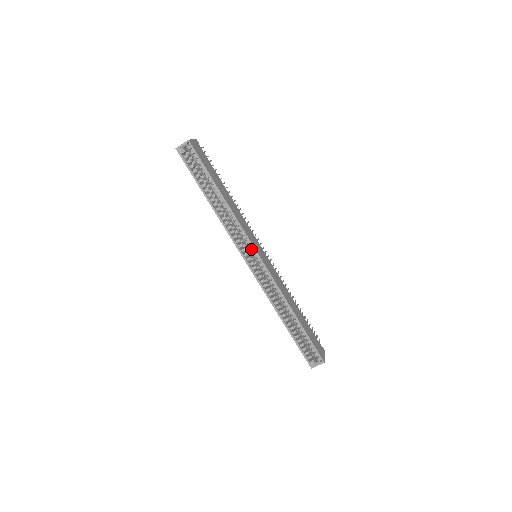
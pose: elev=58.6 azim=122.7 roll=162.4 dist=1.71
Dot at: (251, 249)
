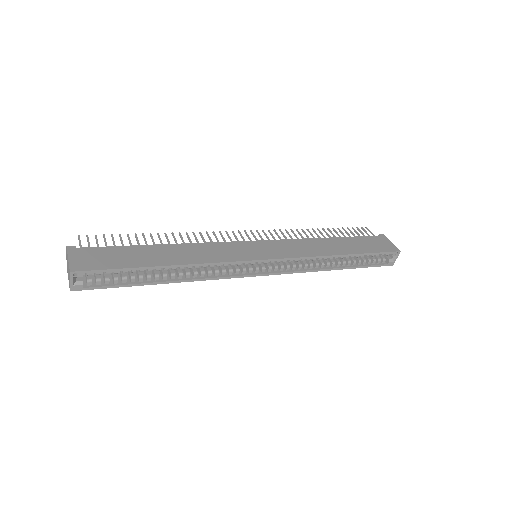
Dot at: (249, 263)
